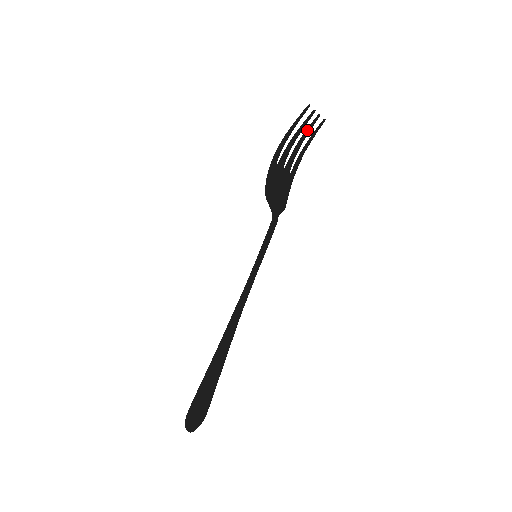
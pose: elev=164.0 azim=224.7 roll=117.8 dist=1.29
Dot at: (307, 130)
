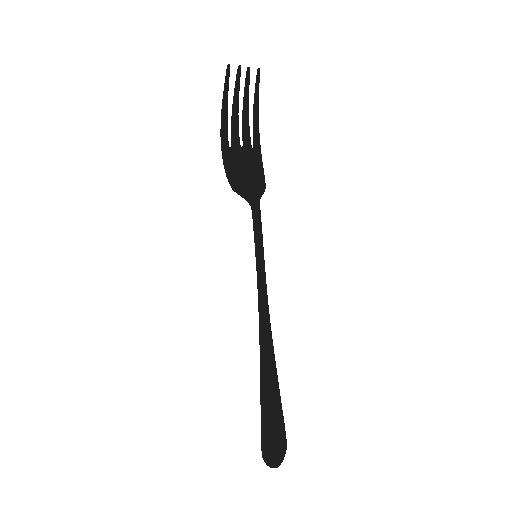
Dot at: (245, 92)
